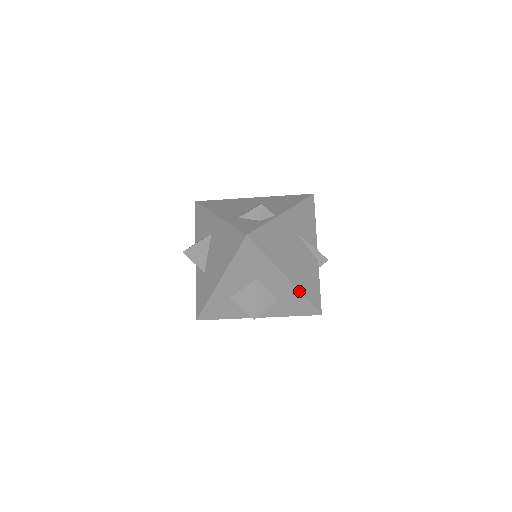
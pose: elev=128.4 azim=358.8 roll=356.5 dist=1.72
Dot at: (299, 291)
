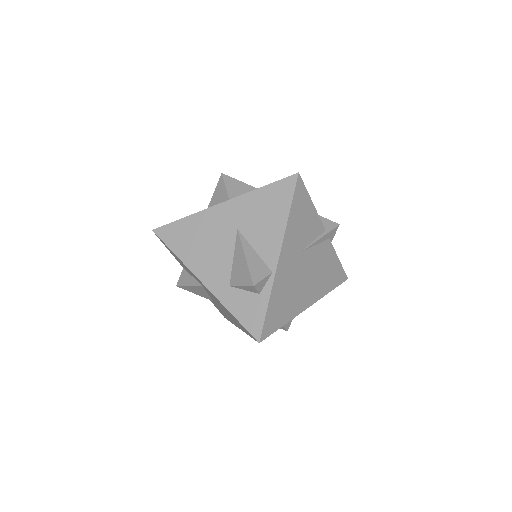
Dot at: (322, 297)
